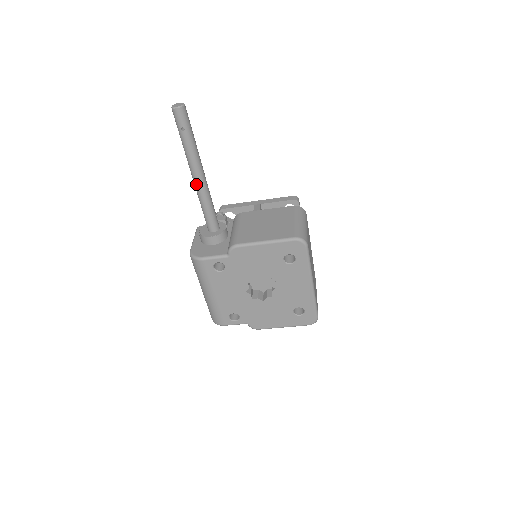
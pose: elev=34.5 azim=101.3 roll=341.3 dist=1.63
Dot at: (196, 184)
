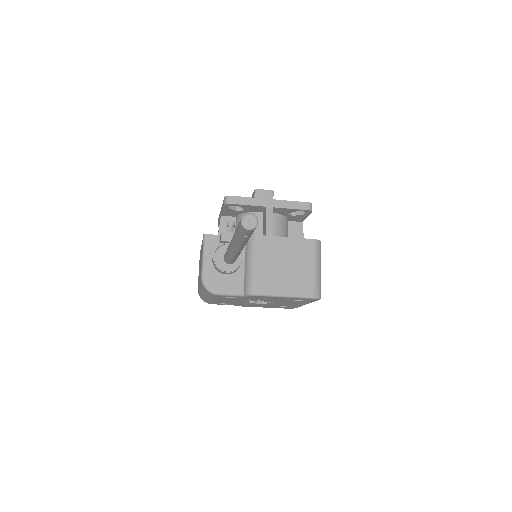
Dot at: (233, 251)
